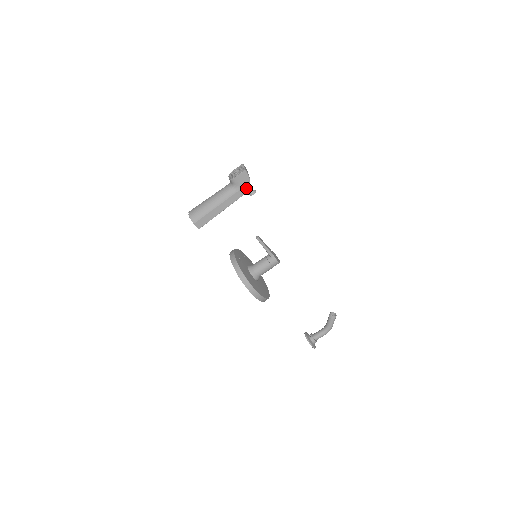
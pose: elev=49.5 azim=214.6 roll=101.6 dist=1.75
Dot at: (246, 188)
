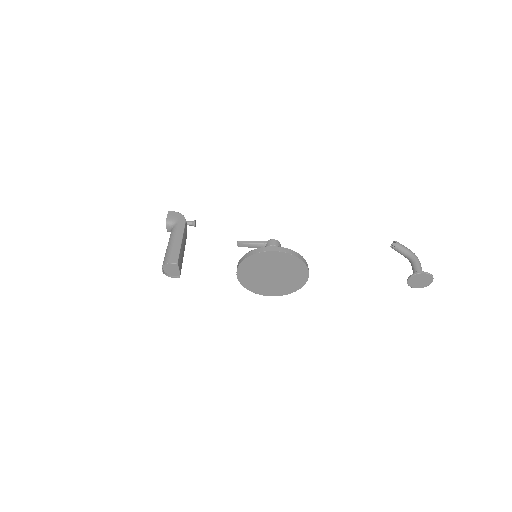
Dot at: (182, 218)
